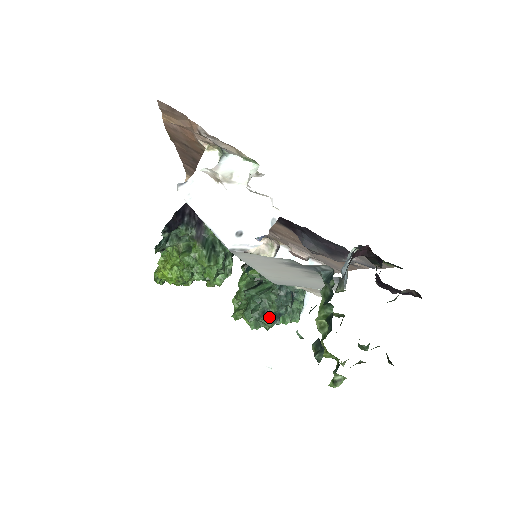
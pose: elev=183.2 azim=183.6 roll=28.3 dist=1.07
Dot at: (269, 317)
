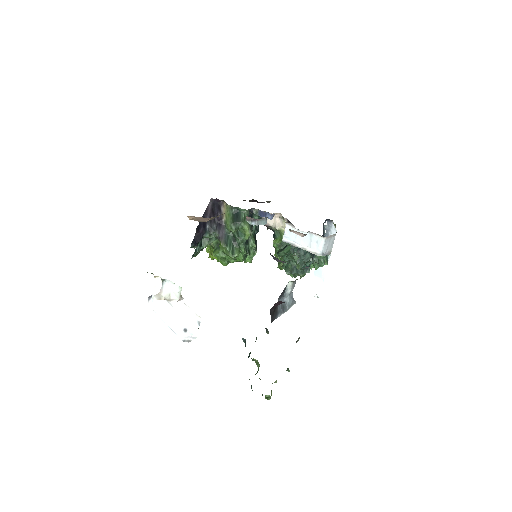
Dot at: (299, 271)
